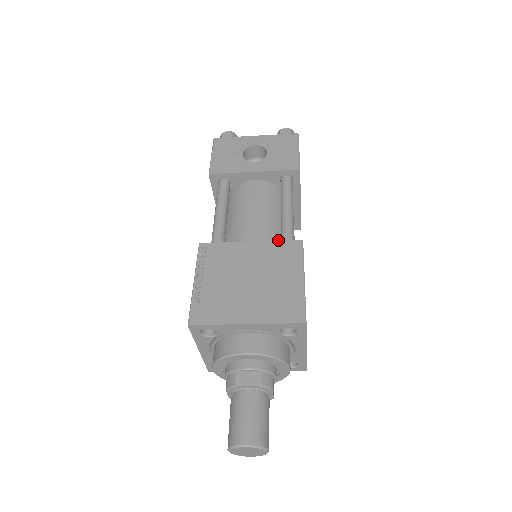
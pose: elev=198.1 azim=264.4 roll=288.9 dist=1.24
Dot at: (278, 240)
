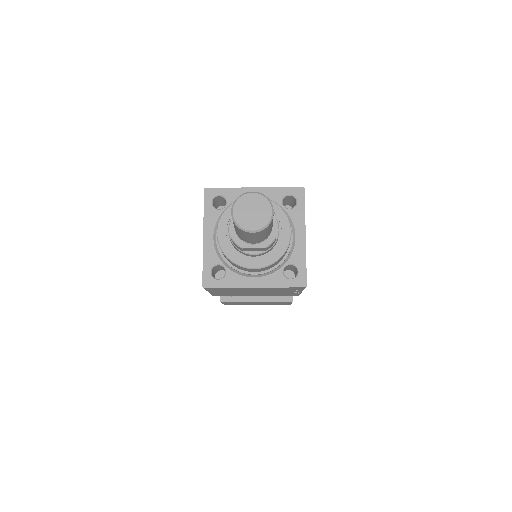
Dot at: occluded
